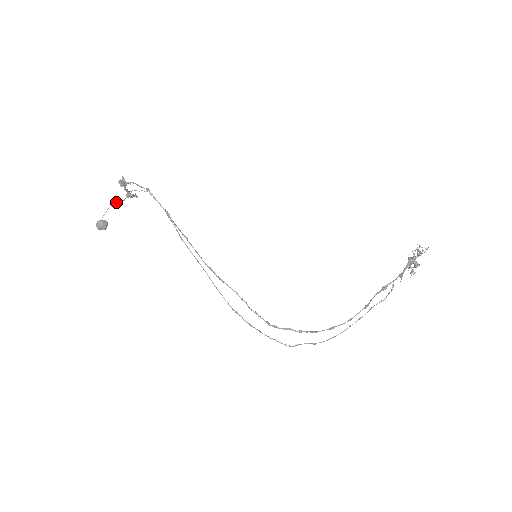
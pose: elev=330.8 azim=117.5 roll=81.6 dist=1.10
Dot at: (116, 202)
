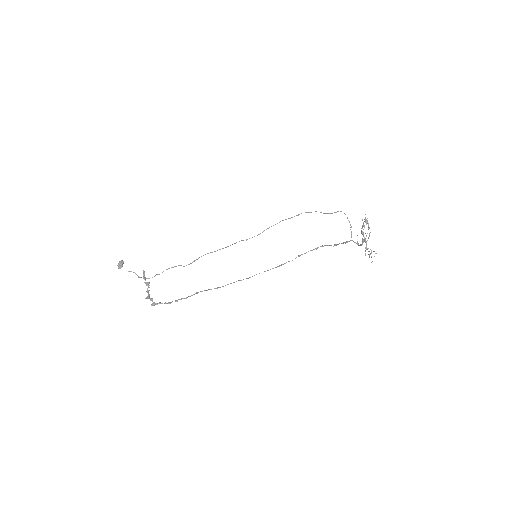
Dot at: occluded
